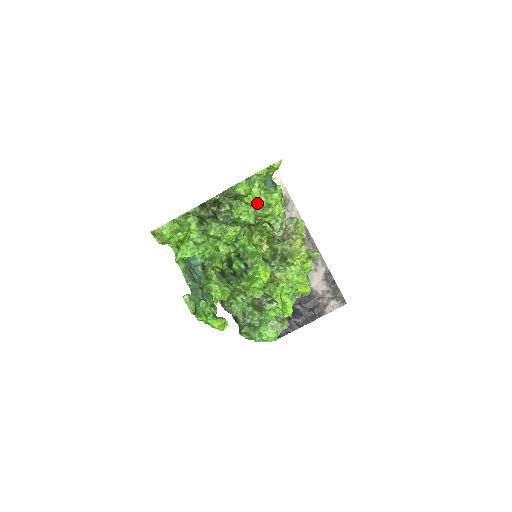
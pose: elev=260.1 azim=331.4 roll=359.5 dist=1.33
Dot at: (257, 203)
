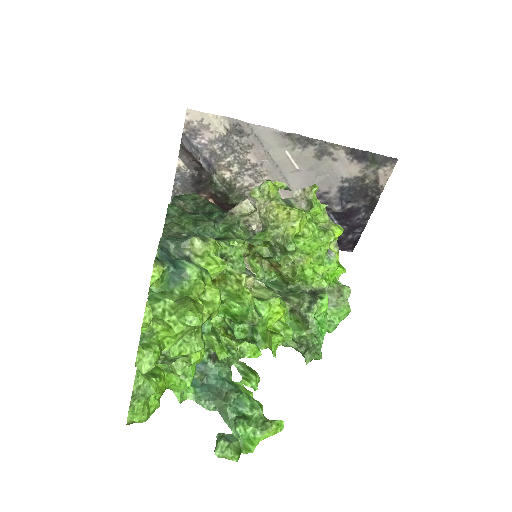
Dot at: (182, 335)
